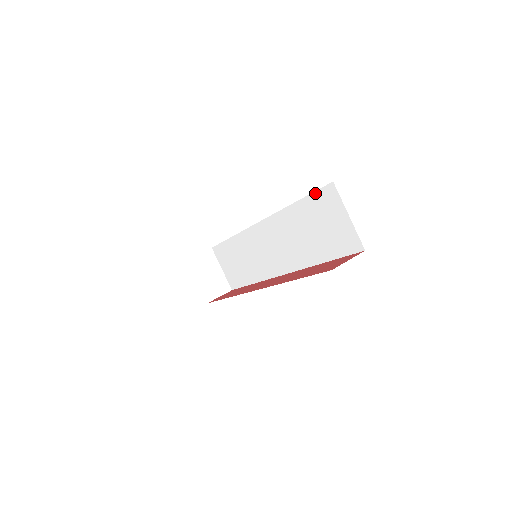
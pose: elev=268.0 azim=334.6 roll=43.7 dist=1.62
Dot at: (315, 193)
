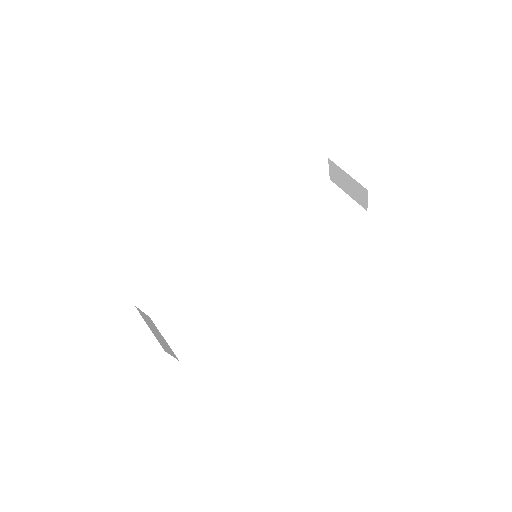
Dot at: (314, 193)
